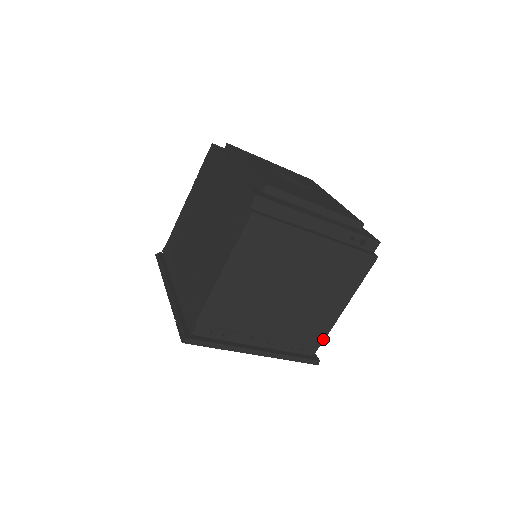
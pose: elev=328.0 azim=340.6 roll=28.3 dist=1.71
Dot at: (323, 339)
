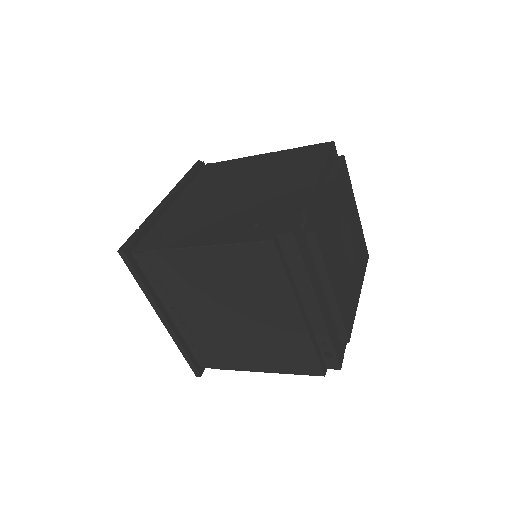
Dot at: (221, 368)
